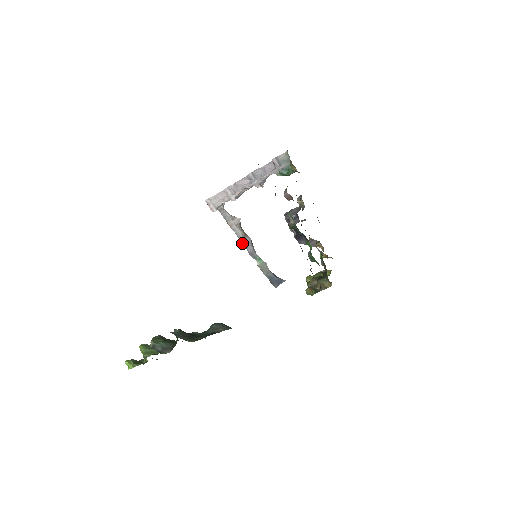
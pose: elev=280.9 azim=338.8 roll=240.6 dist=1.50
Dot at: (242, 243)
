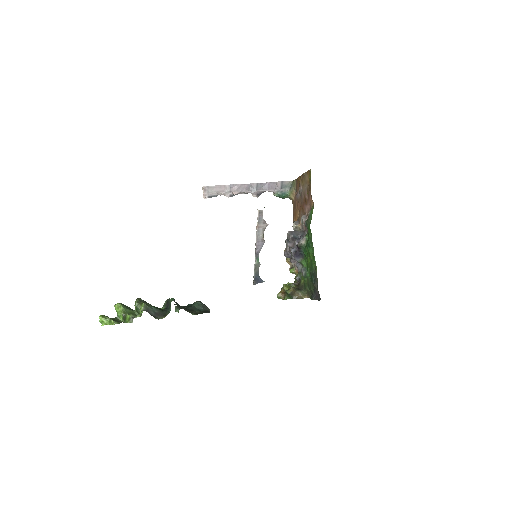
Dot at: (256, 243)
